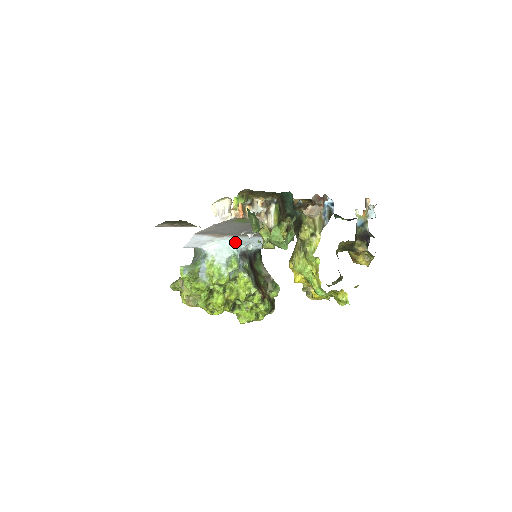
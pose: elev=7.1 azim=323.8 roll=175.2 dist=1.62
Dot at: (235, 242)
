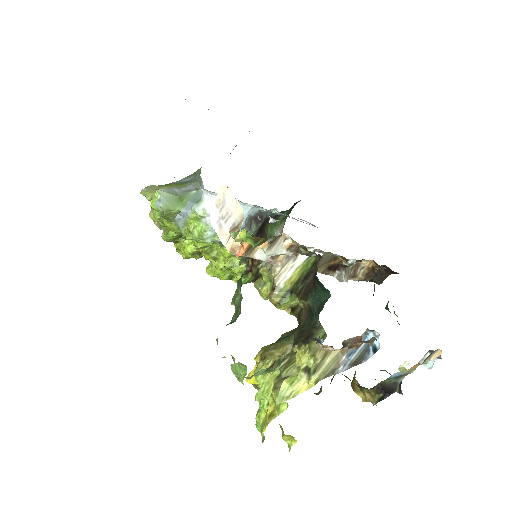
Dot at: (250, 208)
